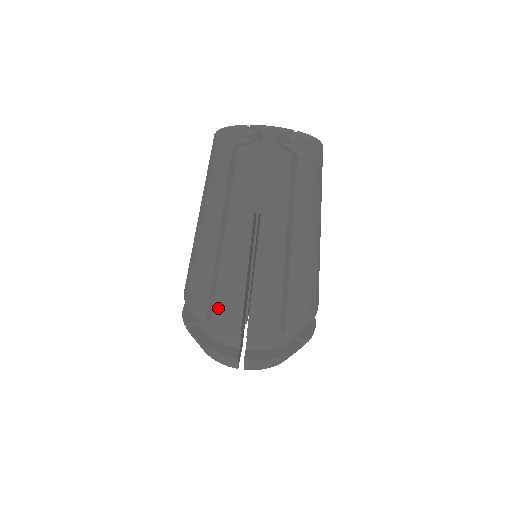
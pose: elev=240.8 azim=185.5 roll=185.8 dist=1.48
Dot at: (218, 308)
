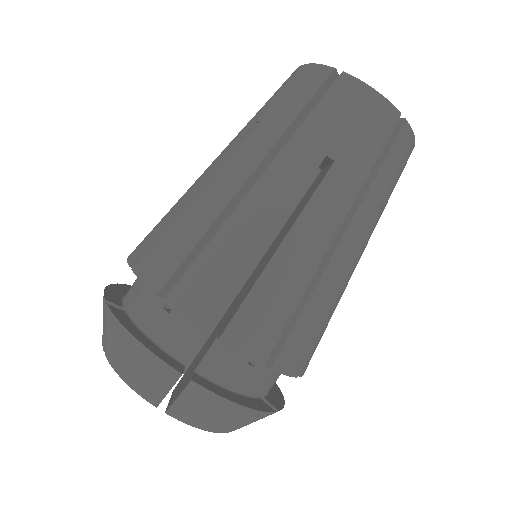
Dot at: occluded
